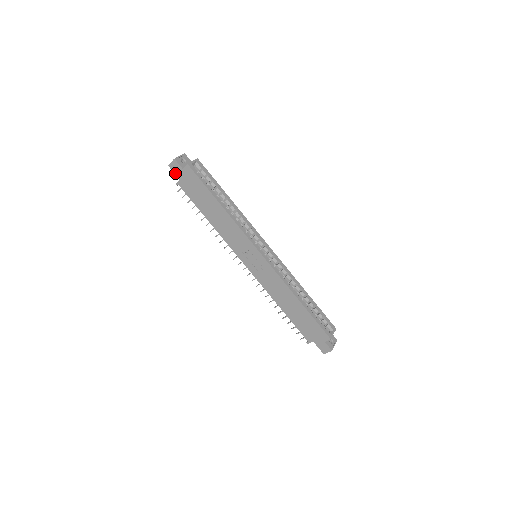
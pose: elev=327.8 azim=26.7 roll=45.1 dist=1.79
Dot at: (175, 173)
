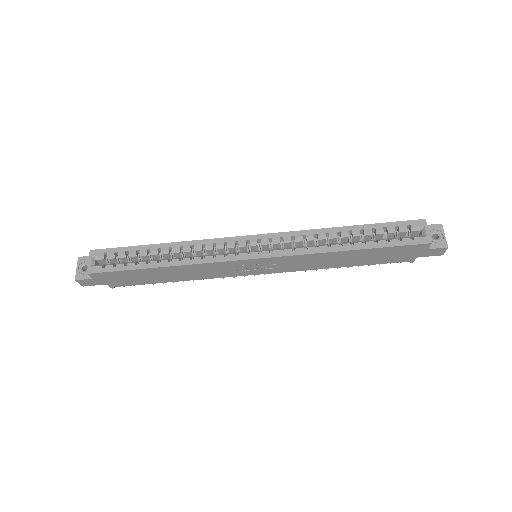
Dot at: occluded
